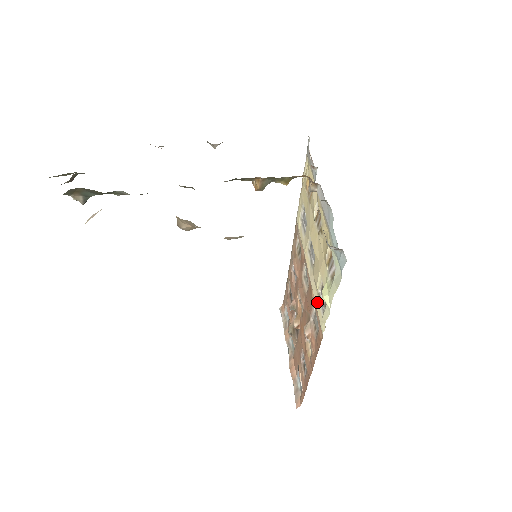
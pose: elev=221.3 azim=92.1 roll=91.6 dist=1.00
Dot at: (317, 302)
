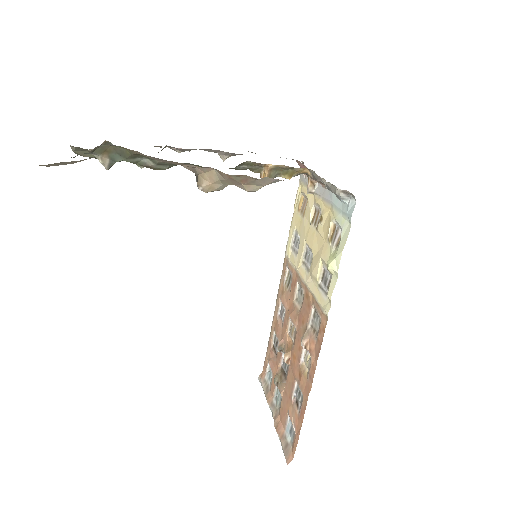
Dot at: (317, 294)
